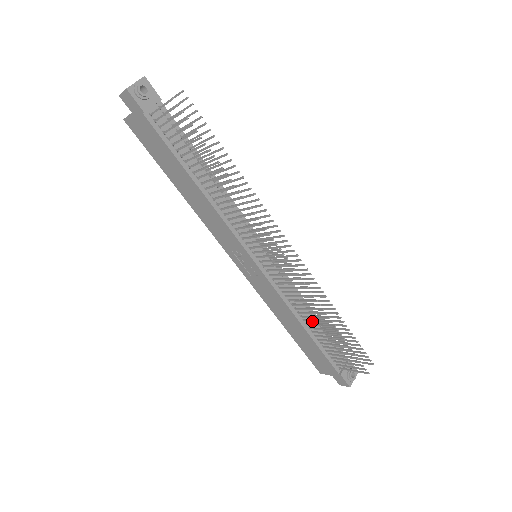
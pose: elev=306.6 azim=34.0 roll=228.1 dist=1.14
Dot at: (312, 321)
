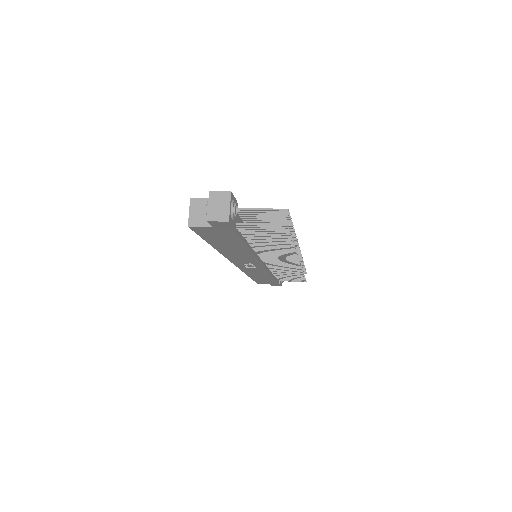
Dot at: (283, 274)
